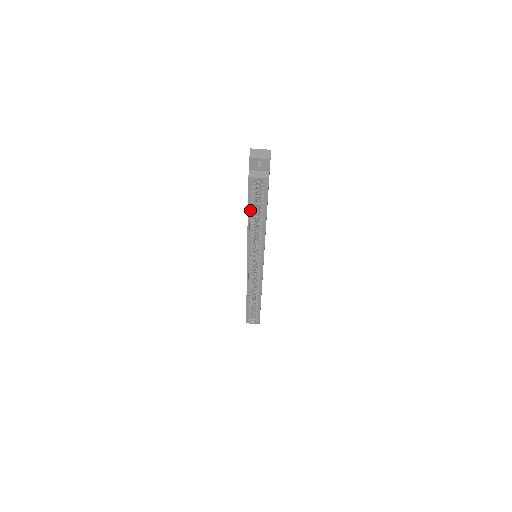
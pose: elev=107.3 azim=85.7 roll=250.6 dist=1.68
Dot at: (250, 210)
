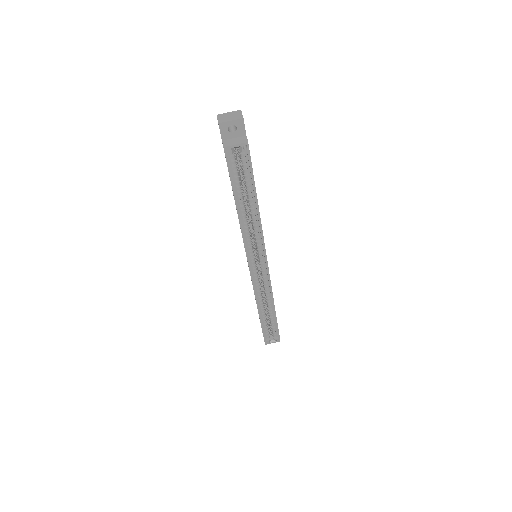
Dot at: (236, 193)
